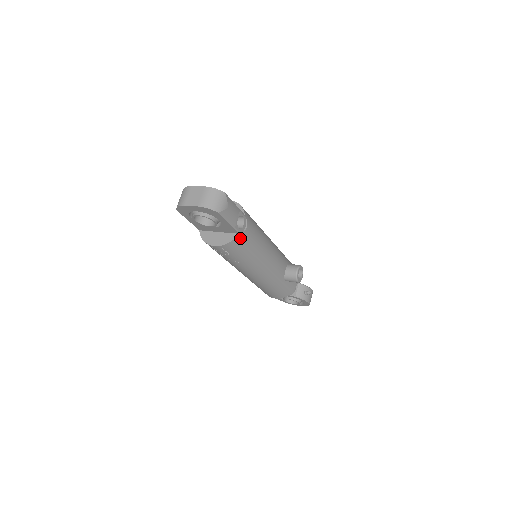
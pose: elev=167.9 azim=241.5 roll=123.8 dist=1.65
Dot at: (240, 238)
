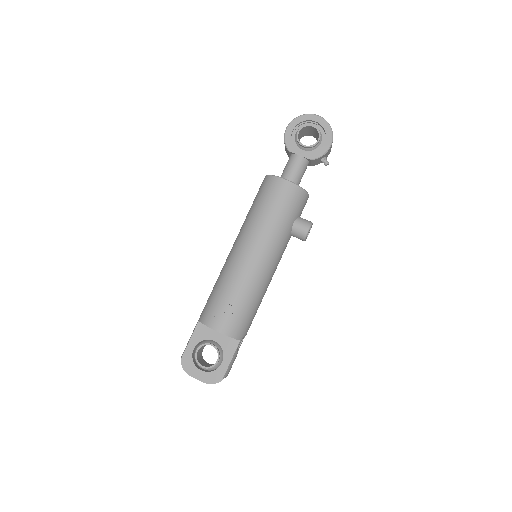
Dot at: occluded
